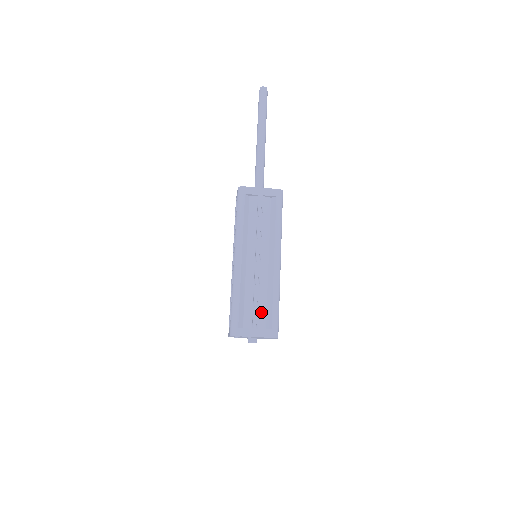
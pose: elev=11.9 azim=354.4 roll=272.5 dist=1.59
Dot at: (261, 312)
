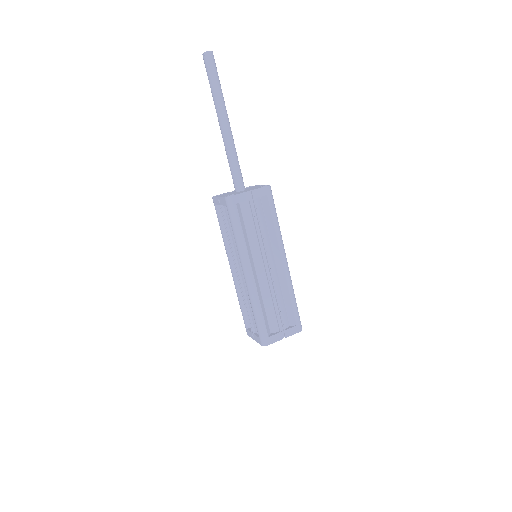
Dot at: (283, 314)
